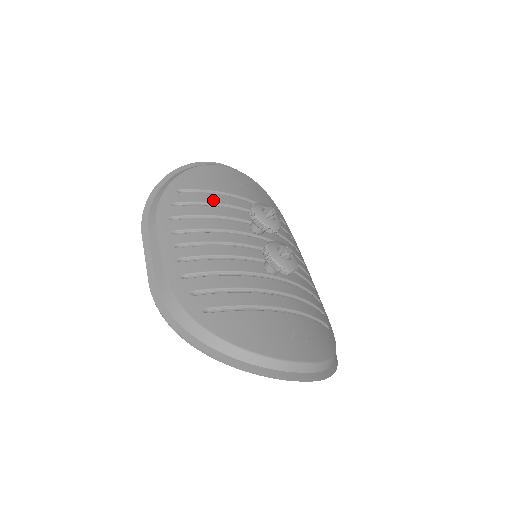
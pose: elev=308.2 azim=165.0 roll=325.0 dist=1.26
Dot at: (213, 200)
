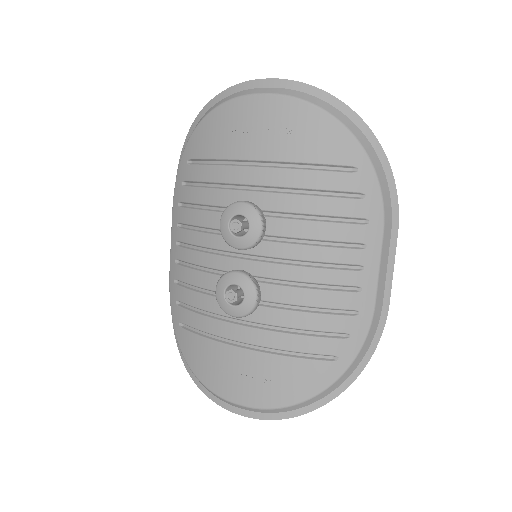
Dot at: (213, 178)
